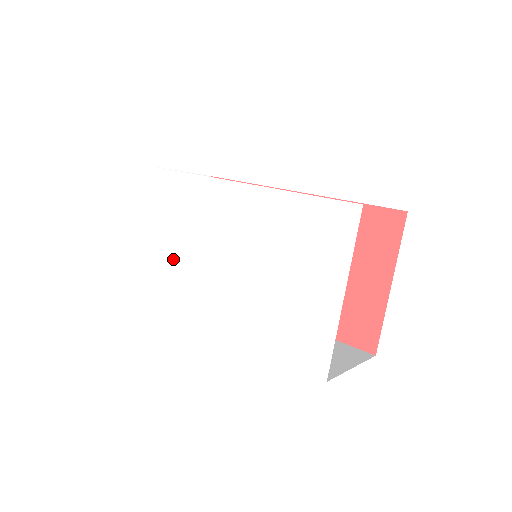
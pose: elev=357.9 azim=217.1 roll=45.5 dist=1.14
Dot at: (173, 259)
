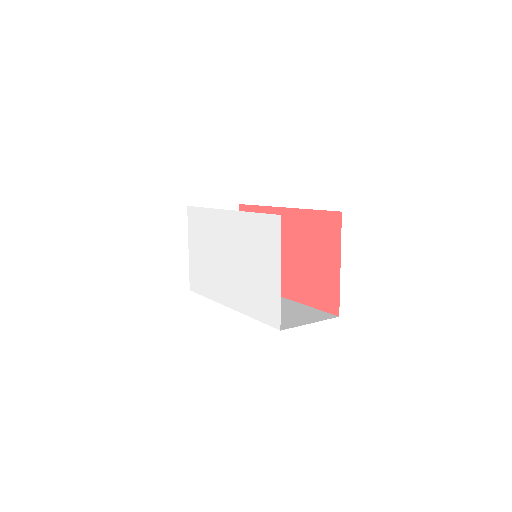
Dot at: (205, 264)
